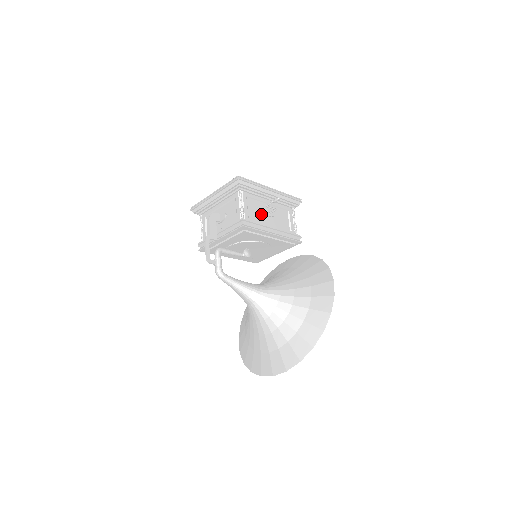
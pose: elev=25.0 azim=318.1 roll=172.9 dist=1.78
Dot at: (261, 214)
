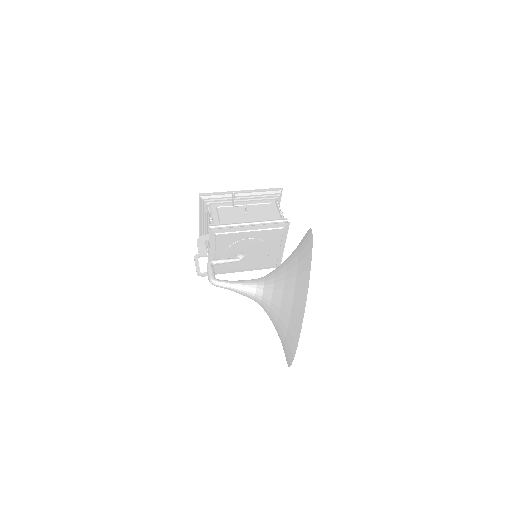
Dot at: (236, 216)
